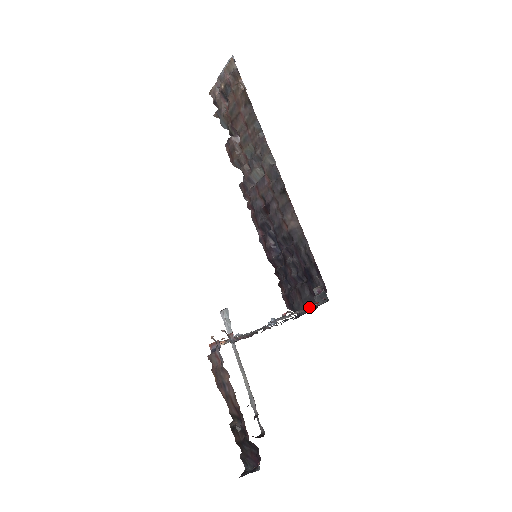
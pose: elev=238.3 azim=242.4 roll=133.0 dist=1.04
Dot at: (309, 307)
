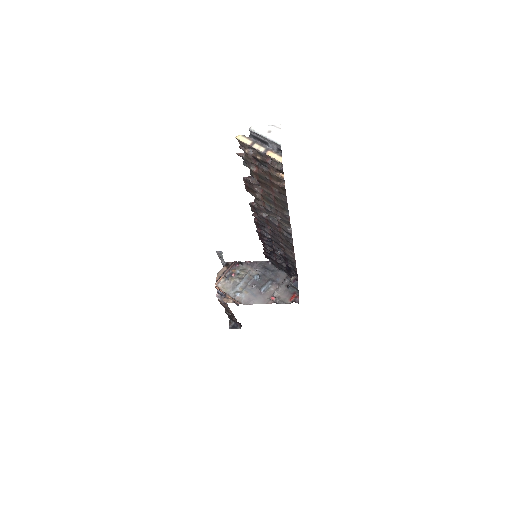
Dot at: (282, 270)
